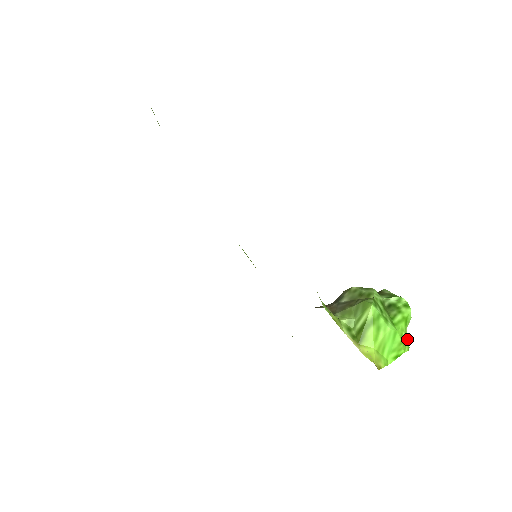
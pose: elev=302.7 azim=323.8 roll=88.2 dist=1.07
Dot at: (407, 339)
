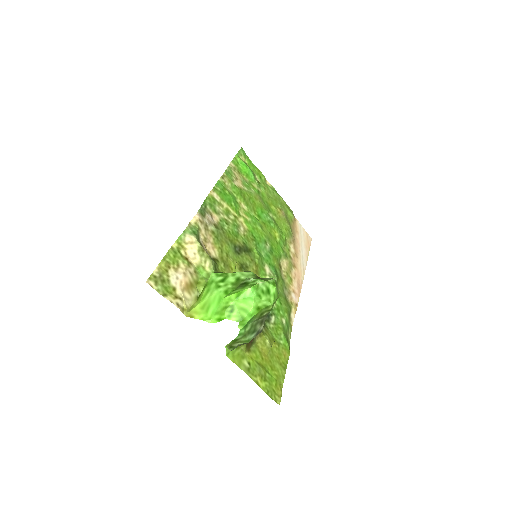
Dot at: (240, 311)
